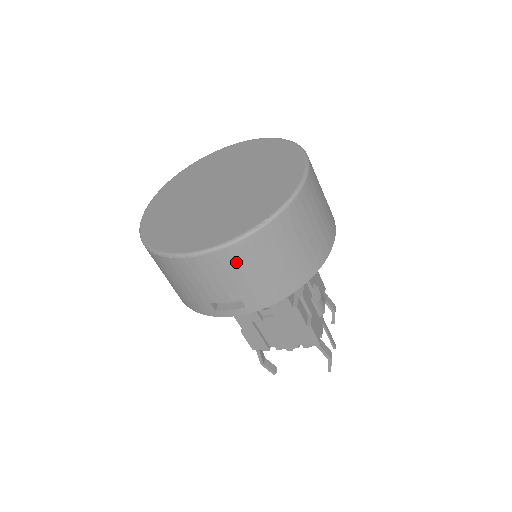
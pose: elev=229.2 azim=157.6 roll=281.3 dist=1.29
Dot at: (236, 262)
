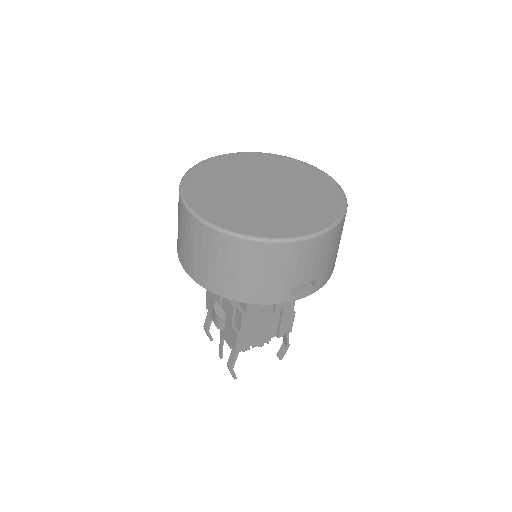
Dot at: (330, 243)
